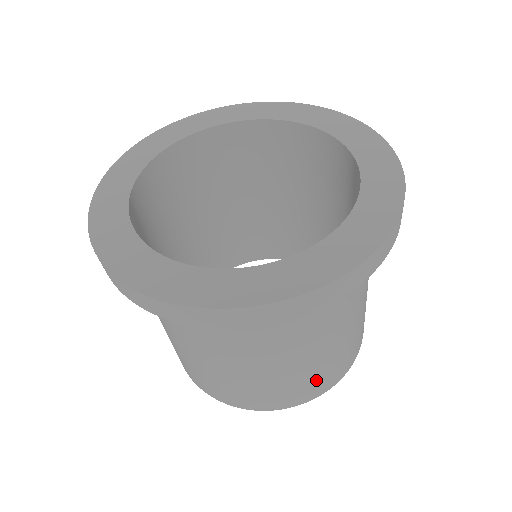
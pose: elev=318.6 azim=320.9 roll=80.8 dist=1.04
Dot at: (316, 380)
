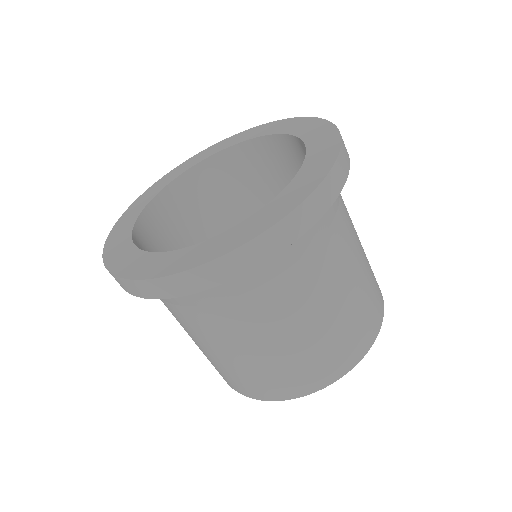
Dot at: (244, 380)
